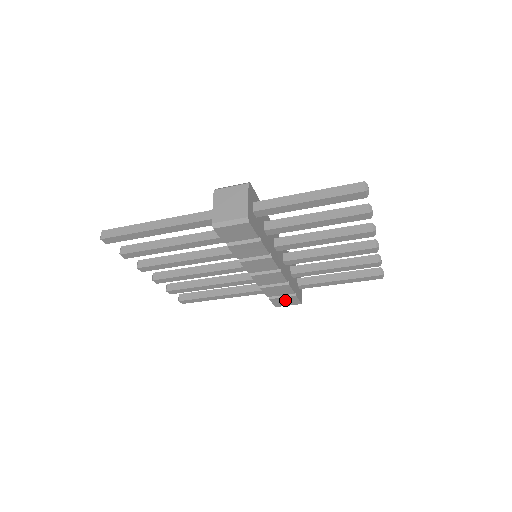
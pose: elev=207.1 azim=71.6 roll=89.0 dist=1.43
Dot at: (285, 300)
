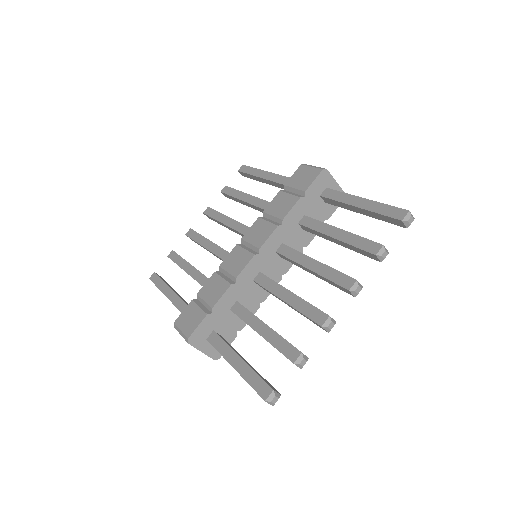
Dot at: occluded
